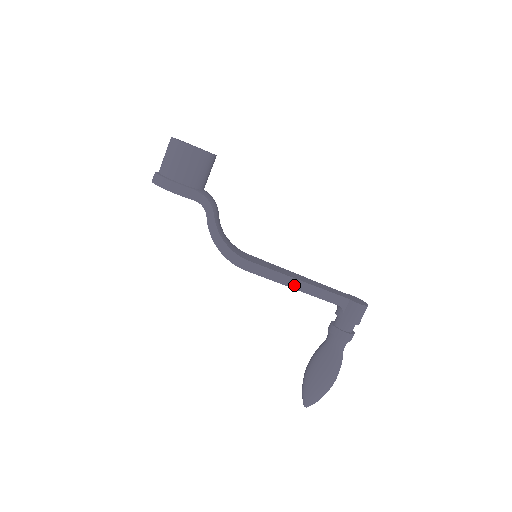
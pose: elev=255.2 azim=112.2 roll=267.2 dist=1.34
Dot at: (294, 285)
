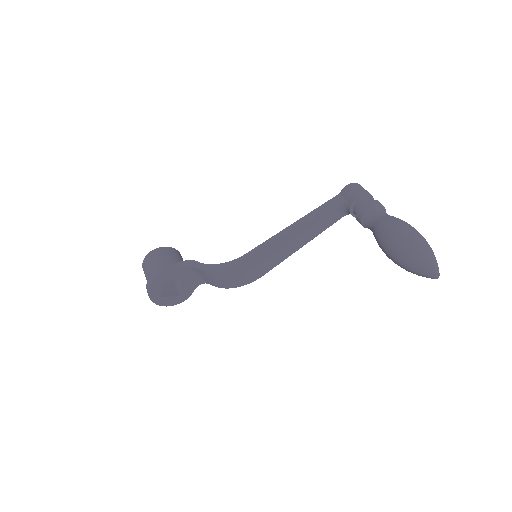
Dot at: (293, 229)
